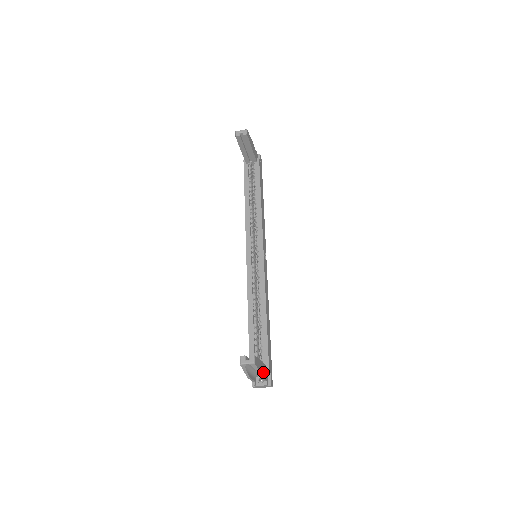
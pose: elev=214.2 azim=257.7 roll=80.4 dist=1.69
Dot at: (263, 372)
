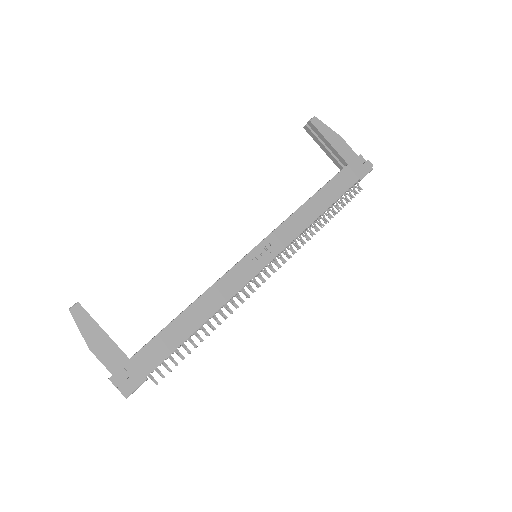
Dot at: (105, 352)
